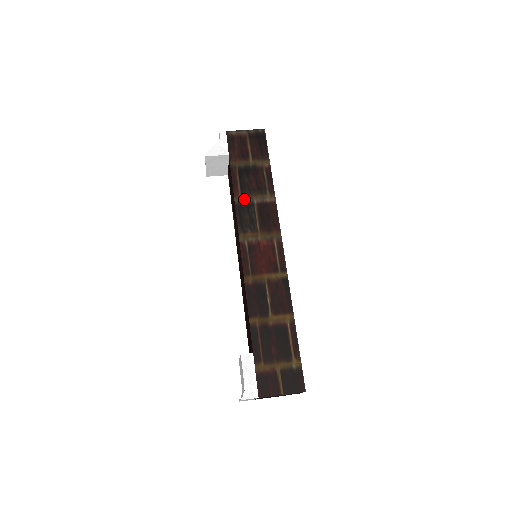
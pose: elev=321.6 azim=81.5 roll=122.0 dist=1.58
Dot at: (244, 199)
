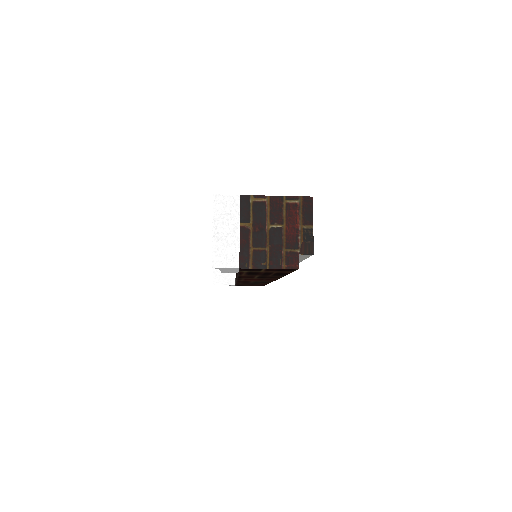
Dot at: occluded
